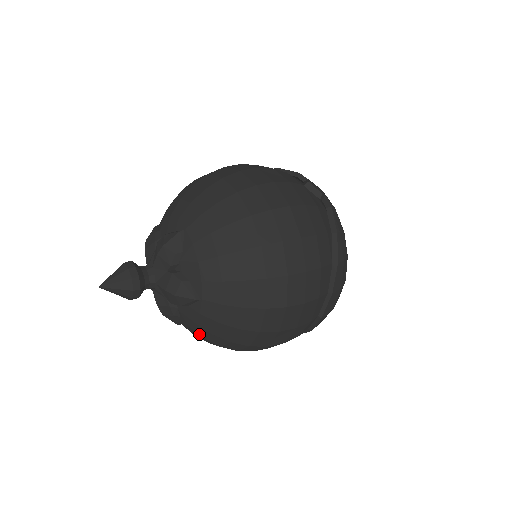
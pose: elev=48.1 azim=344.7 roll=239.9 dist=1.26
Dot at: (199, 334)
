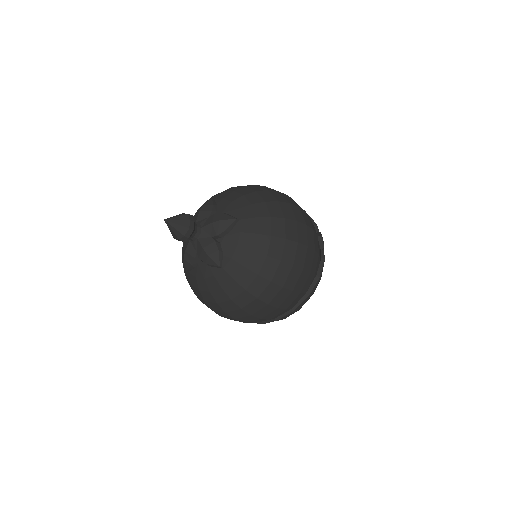
Dot at: (198, 286)
